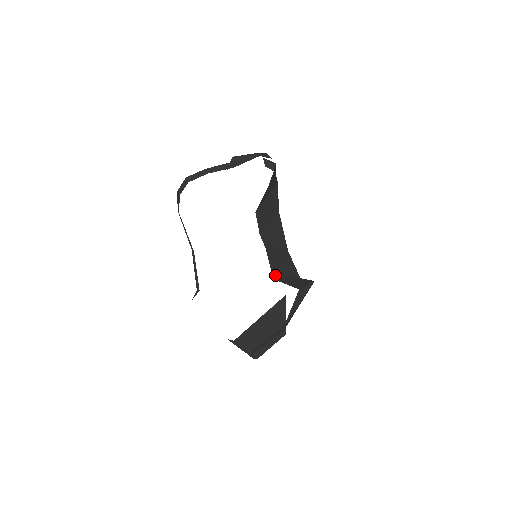
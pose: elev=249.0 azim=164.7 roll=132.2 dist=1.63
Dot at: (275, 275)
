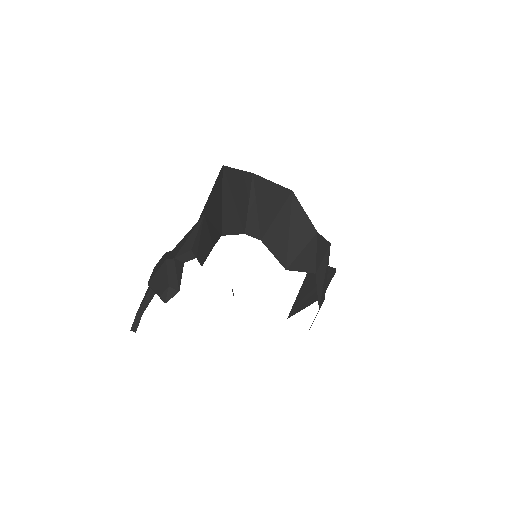
Dot at: (286, 260)
